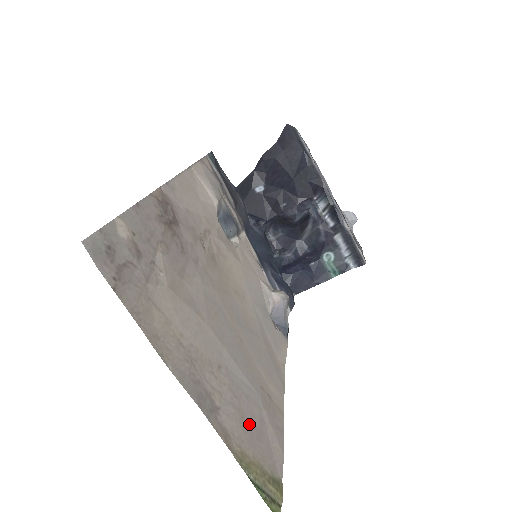
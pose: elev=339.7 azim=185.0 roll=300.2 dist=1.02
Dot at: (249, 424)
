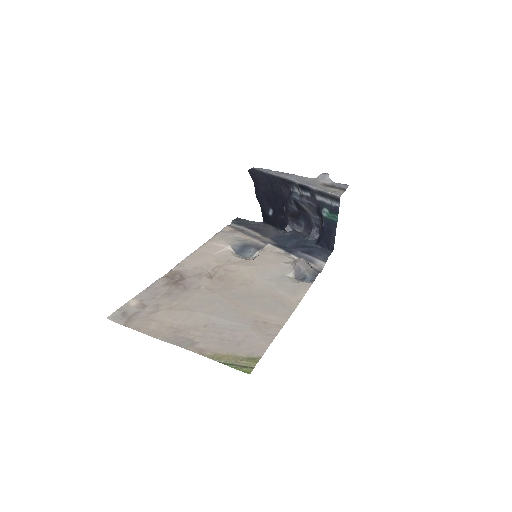
Dot at: (229, 341)
